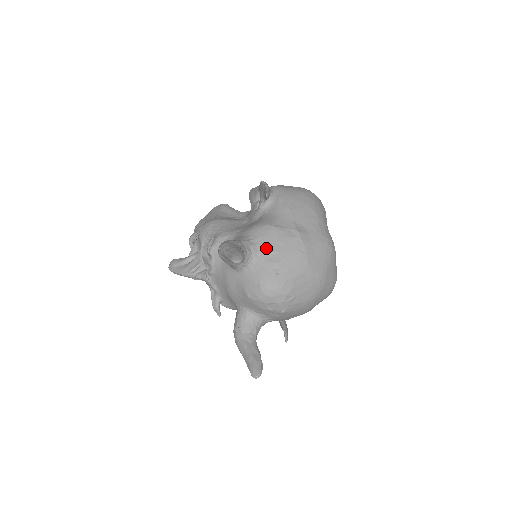
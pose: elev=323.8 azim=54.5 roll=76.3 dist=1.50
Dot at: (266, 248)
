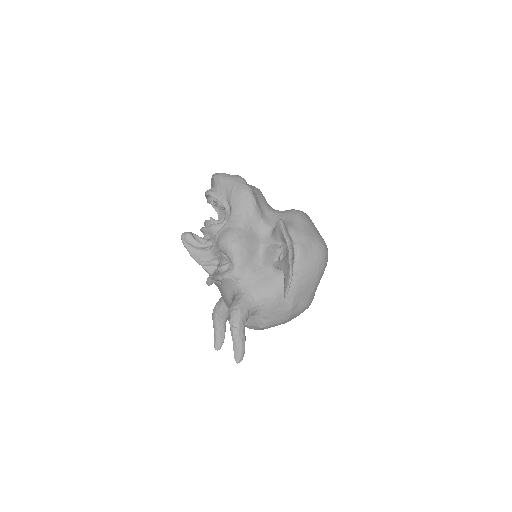
Dot at: (264, 313)
